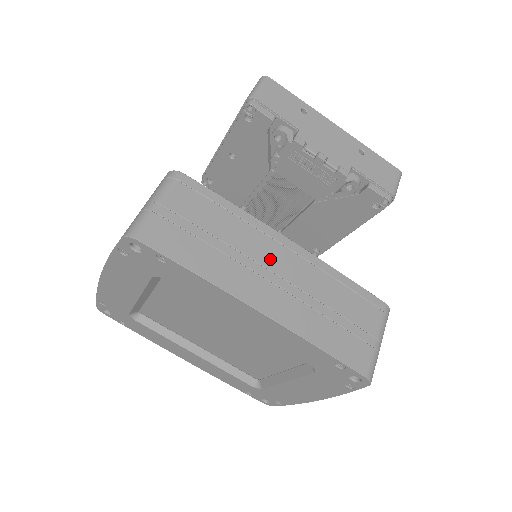
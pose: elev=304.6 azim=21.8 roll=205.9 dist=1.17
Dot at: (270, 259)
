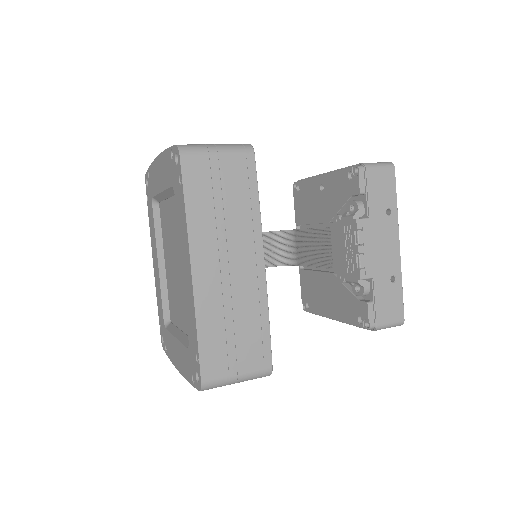
Dot at: (237, 255)
